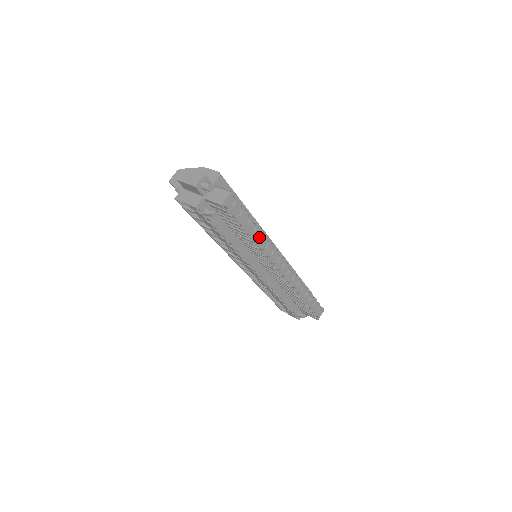
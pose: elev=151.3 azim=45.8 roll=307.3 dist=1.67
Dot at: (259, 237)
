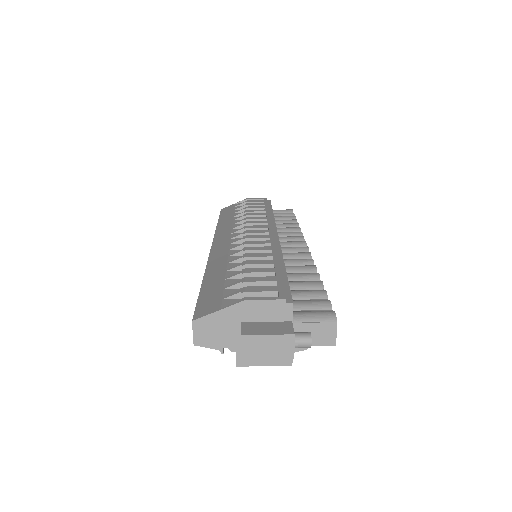
Dot at: occluded
